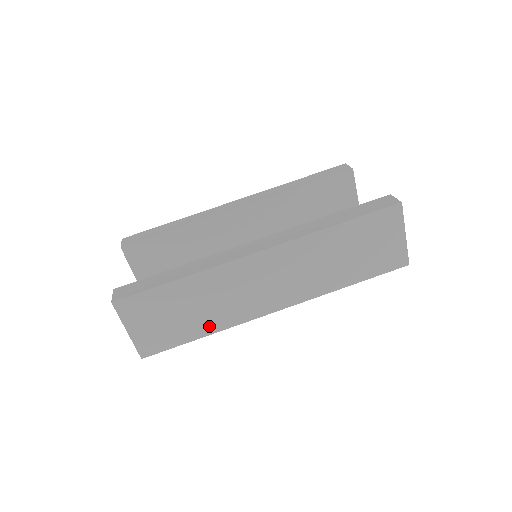
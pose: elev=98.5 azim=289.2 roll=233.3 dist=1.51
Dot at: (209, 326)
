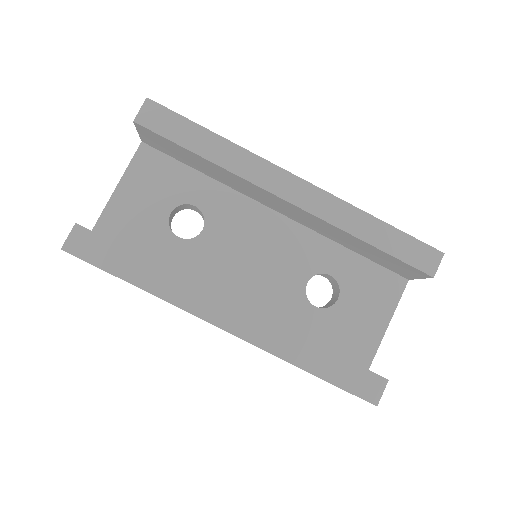
Dot at: occluded
